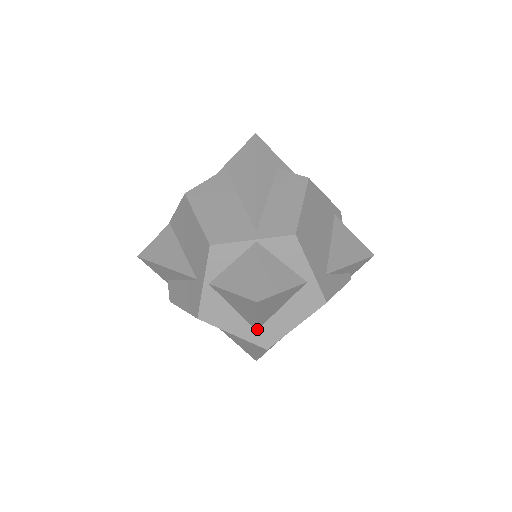
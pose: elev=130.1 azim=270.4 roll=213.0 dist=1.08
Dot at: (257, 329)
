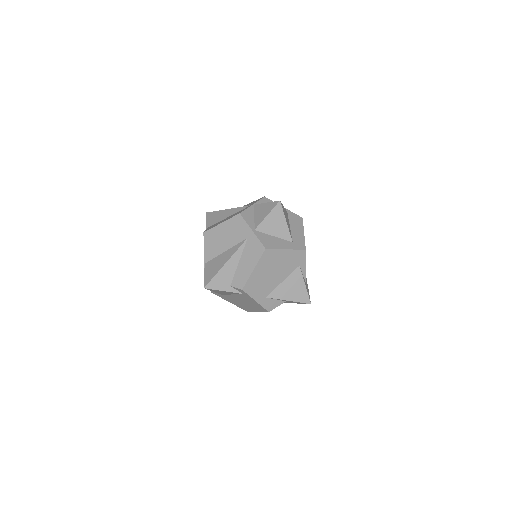
Dot at: (292, 241)
